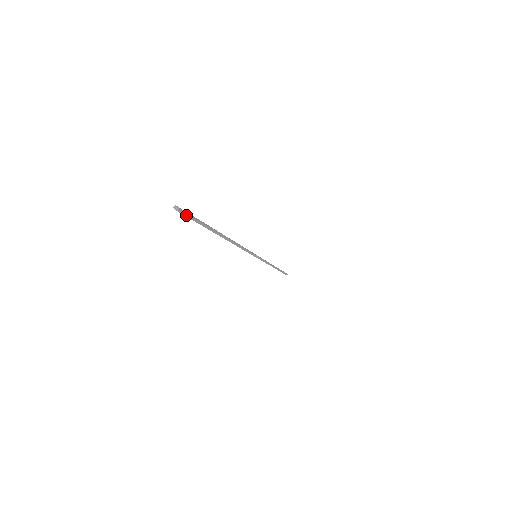
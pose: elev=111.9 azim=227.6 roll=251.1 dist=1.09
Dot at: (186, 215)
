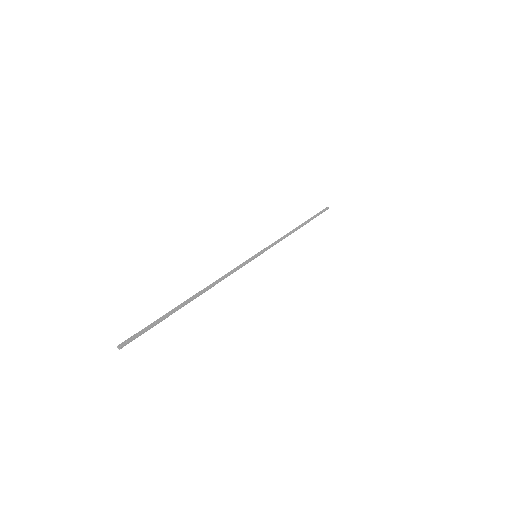
Dot at: occluded
